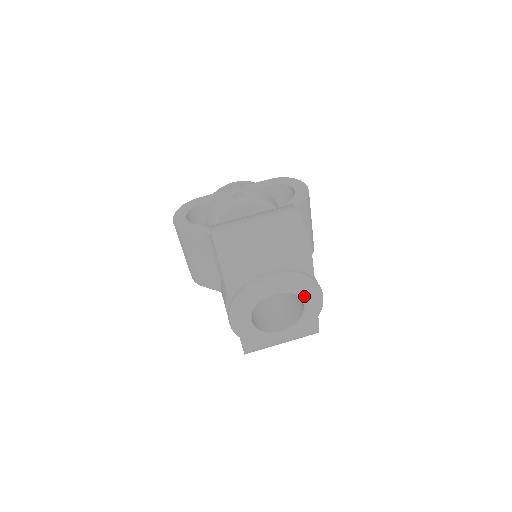
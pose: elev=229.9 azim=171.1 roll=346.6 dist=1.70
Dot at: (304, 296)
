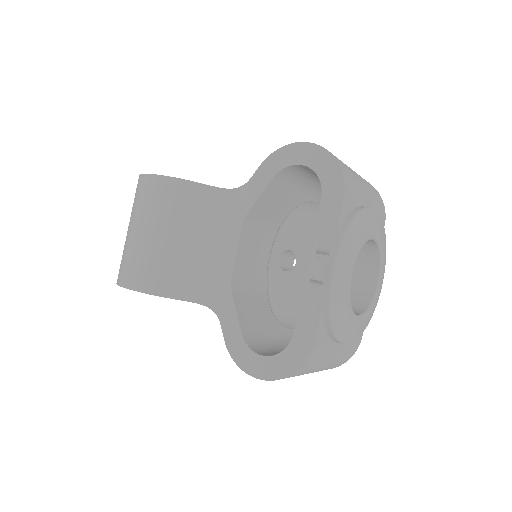
Dot at: (383, 263)
